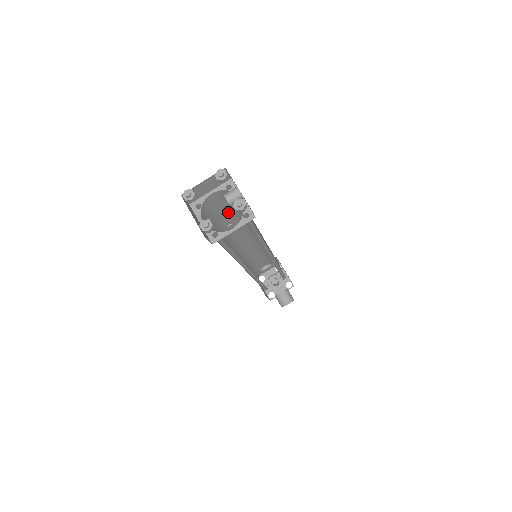
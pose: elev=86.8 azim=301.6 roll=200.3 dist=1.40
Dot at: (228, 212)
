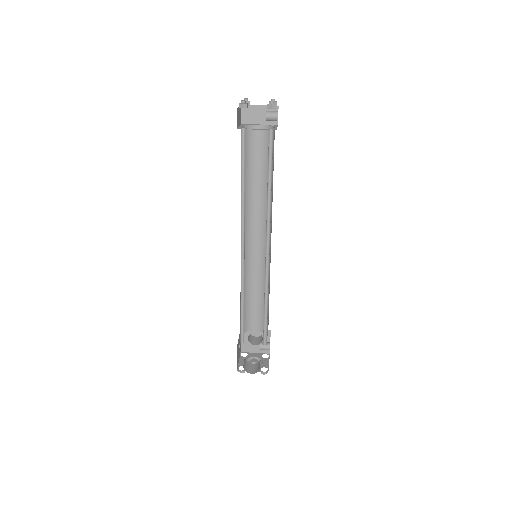
Dot at: (260, 169)
